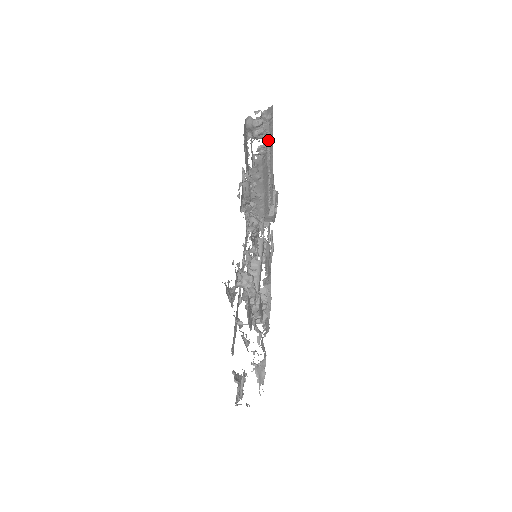
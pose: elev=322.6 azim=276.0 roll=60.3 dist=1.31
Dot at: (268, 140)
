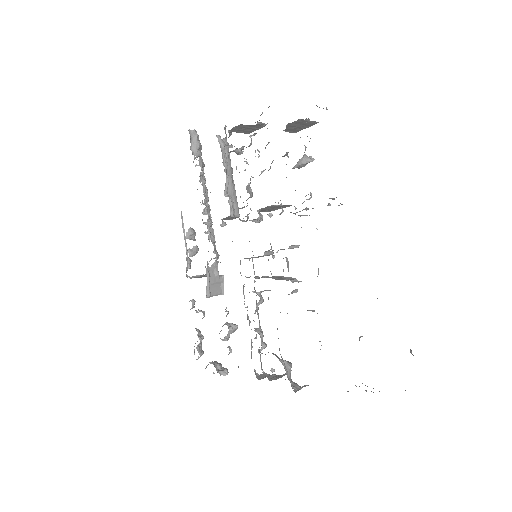
Dot at: occluded
